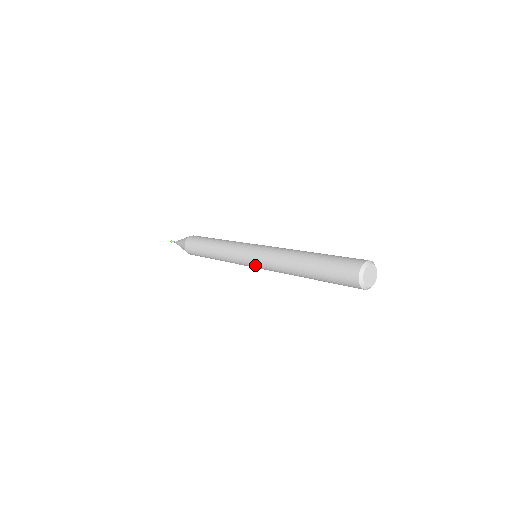
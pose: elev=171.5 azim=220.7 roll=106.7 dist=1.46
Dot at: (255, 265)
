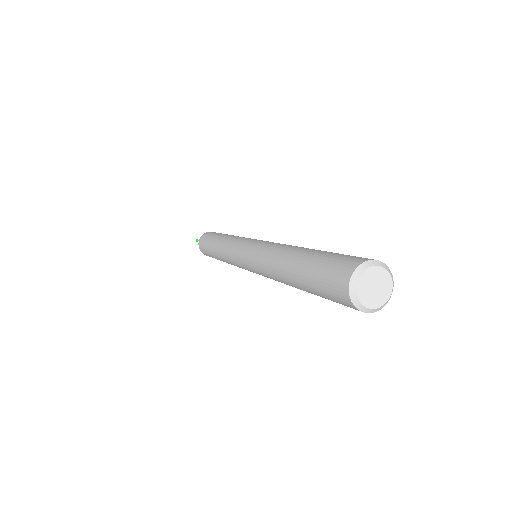
Dot at: (245, 256)
